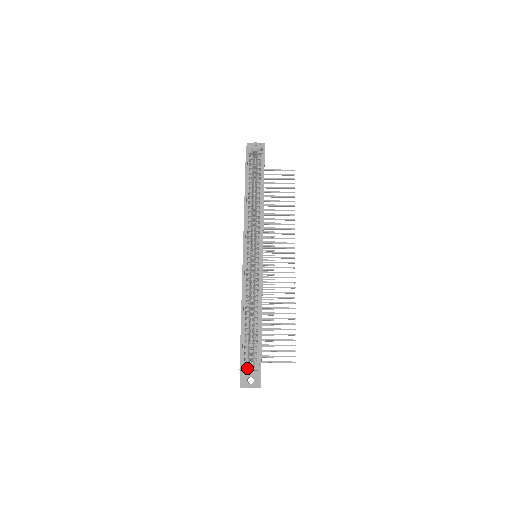
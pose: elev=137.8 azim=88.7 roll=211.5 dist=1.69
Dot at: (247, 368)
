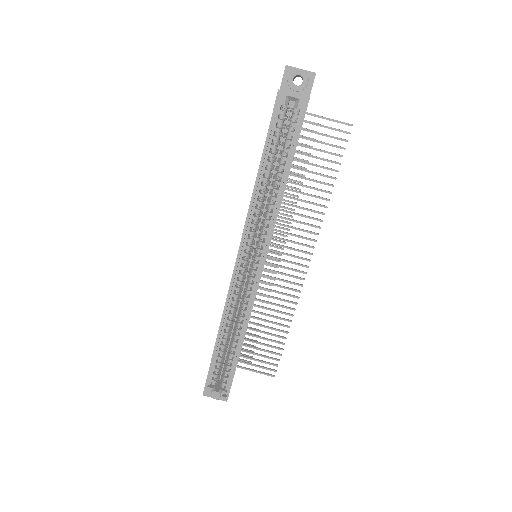
Dot at: (212, 395)
